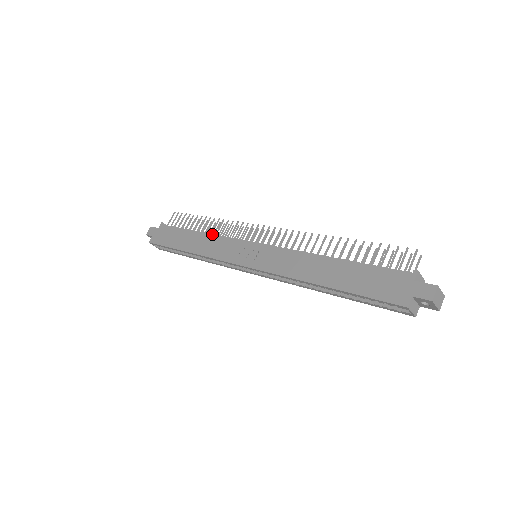
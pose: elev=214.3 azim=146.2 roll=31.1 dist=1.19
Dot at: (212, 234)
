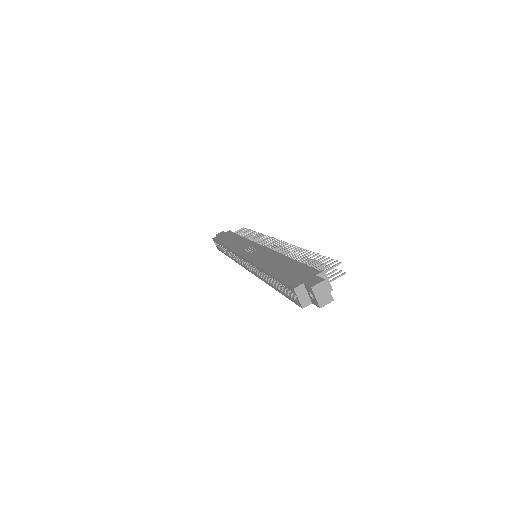
Dot at: (246, 238)
